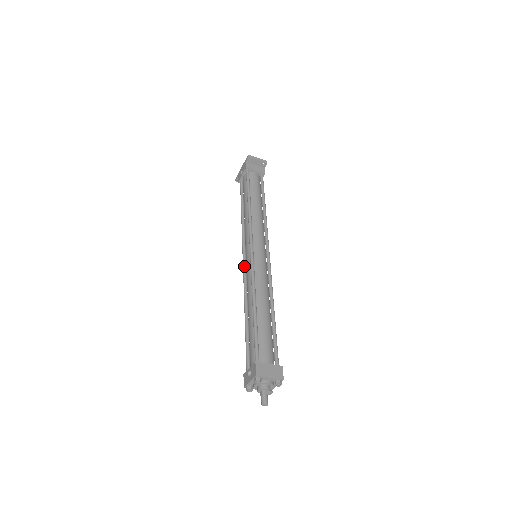
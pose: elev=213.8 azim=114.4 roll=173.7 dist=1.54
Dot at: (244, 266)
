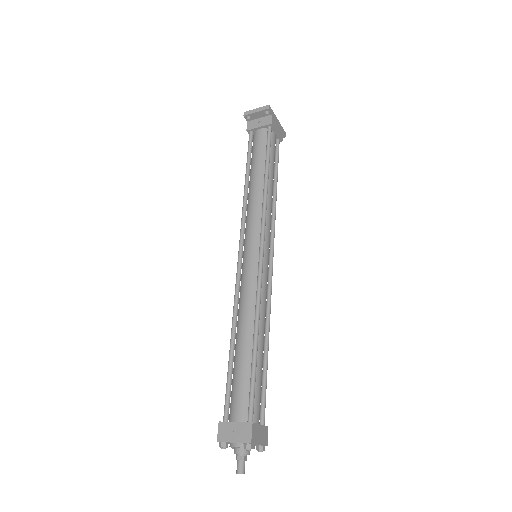
Dot at: occluded
